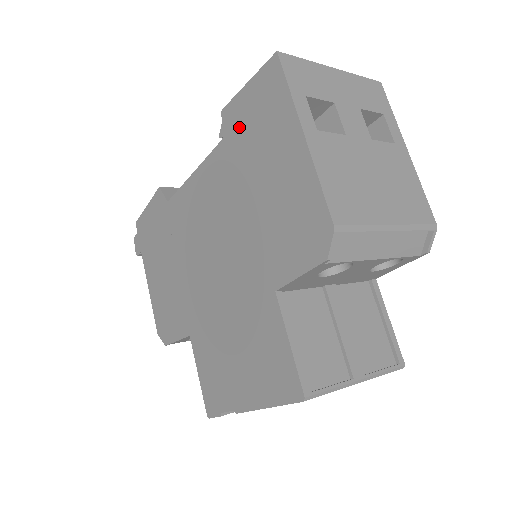
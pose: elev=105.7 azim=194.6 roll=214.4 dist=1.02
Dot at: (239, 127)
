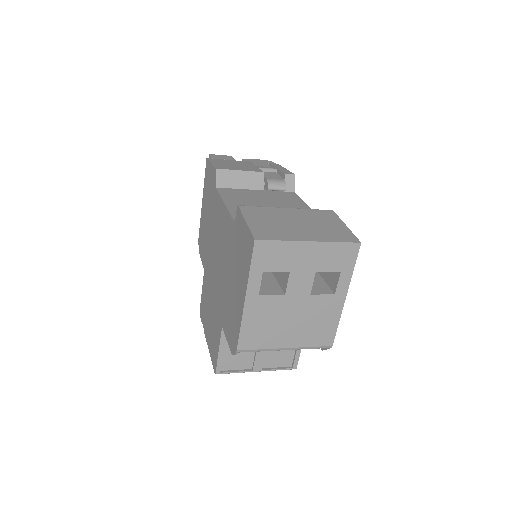
Dot at: (238, 234)
